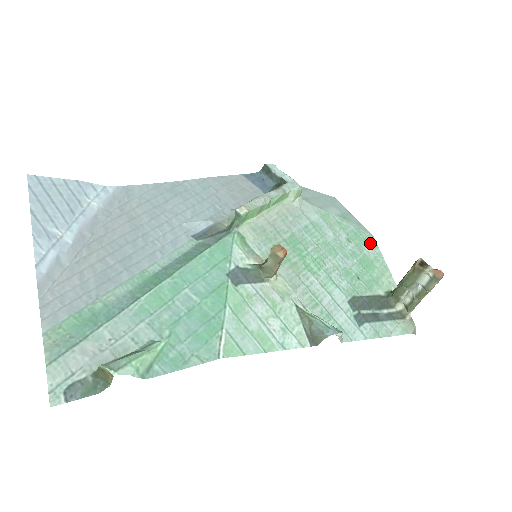
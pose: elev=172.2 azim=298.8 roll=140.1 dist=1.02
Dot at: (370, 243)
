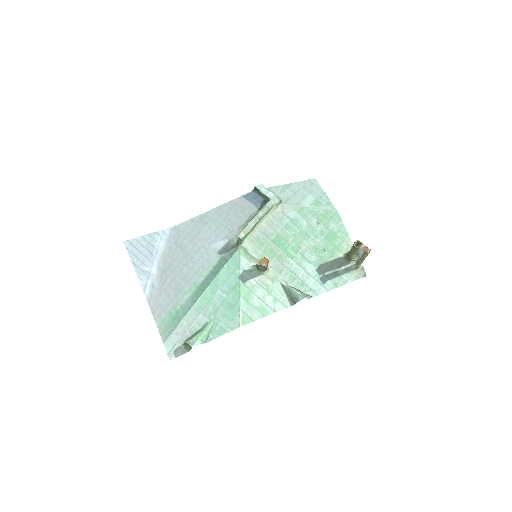
Dot at: (335, 219)
